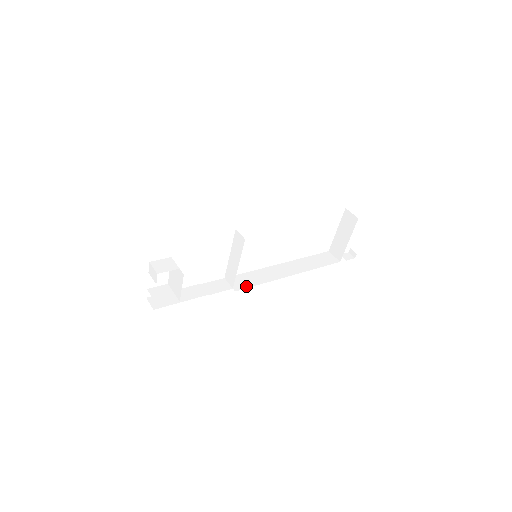
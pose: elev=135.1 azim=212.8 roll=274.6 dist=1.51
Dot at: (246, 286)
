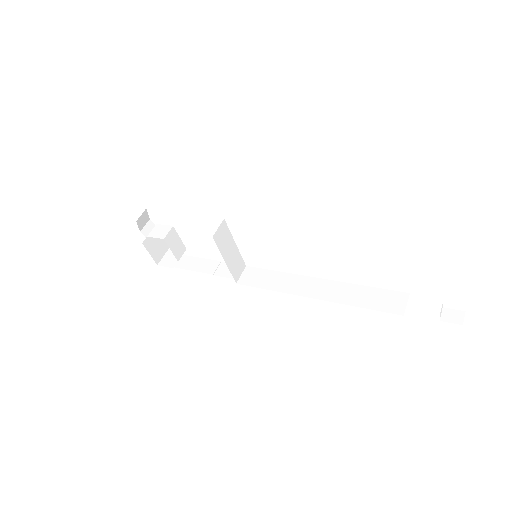
Dot at: (252, 284)
